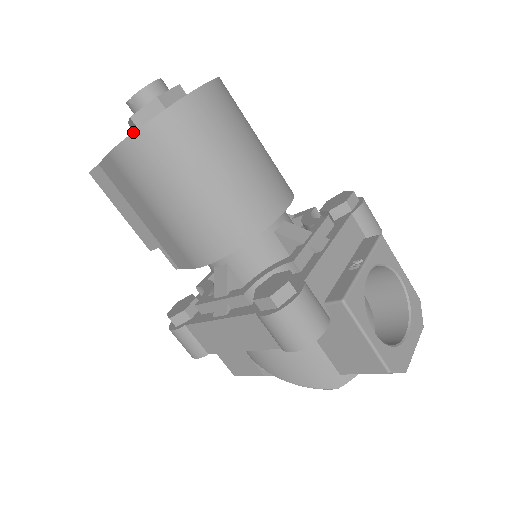
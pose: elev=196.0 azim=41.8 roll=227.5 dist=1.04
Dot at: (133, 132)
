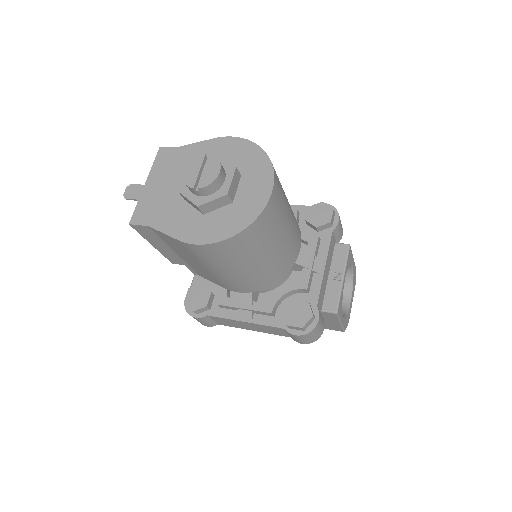
Dot at: (220, 241)
